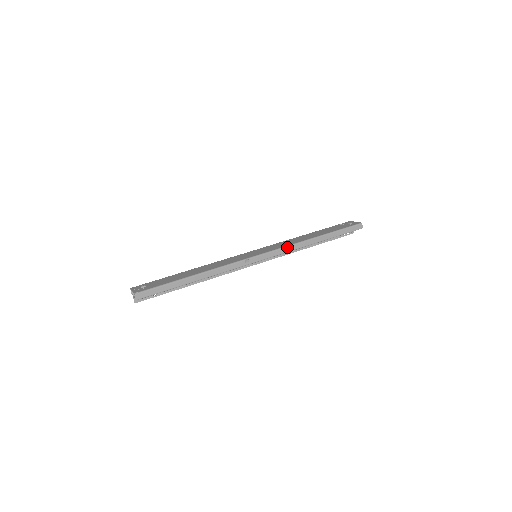
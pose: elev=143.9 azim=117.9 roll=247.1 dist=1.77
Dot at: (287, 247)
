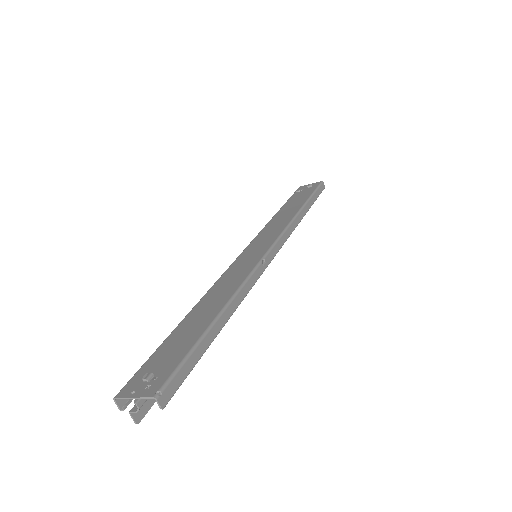
Dot at: (287, 228)
